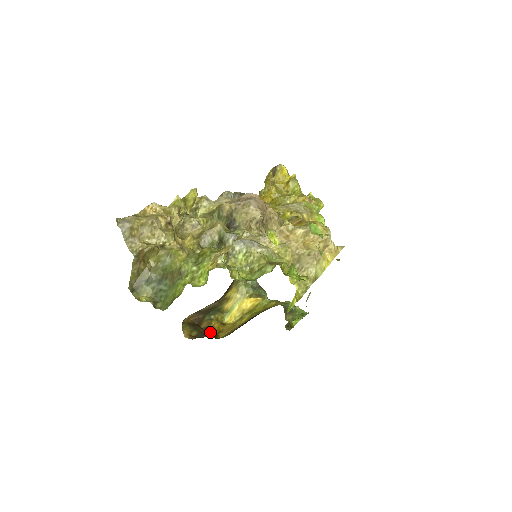
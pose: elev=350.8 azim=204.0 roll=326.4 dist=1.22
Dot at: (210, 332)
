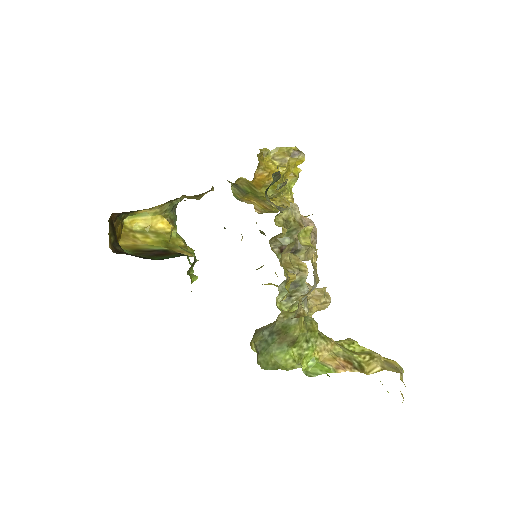
Dot at: occluded
